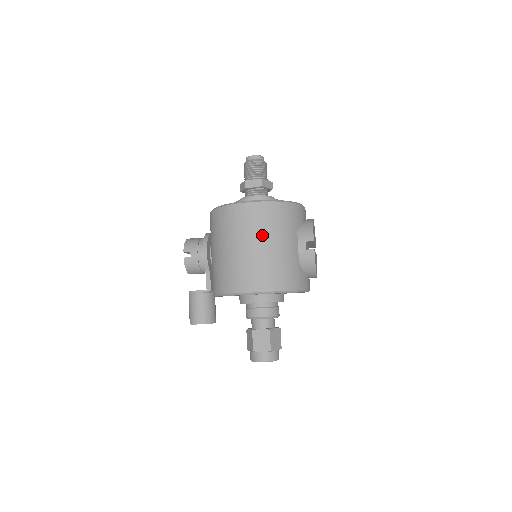
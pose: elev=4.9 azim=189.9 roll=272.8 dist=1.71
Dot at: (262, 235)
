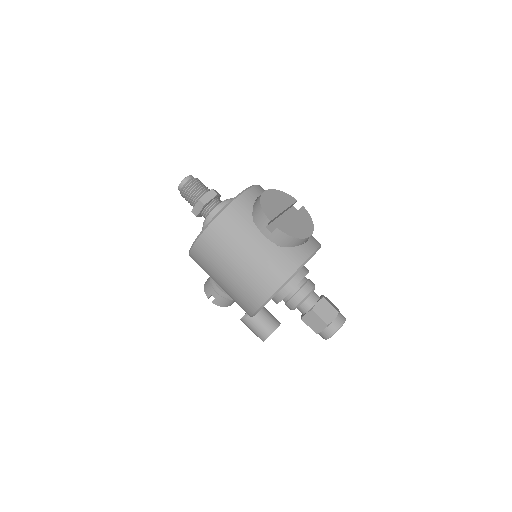
Dot at: (228, 257)
